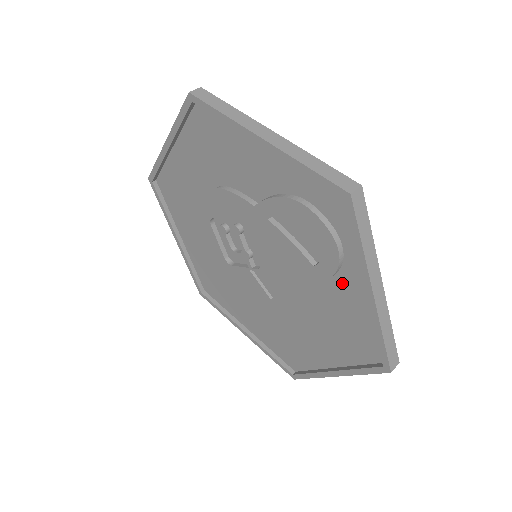
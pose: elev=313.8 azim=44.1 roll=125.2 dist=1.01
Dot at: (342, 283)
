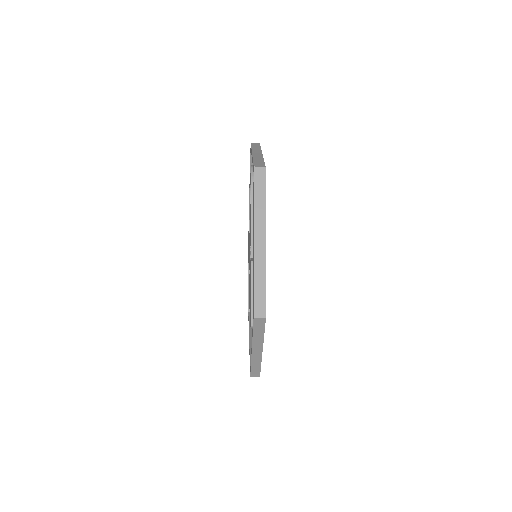
Dot at: occluded
